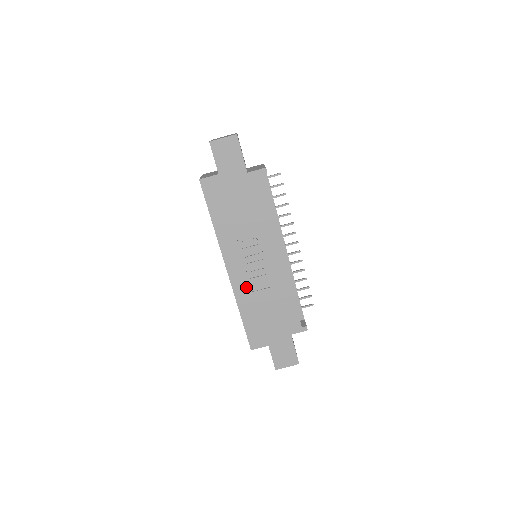
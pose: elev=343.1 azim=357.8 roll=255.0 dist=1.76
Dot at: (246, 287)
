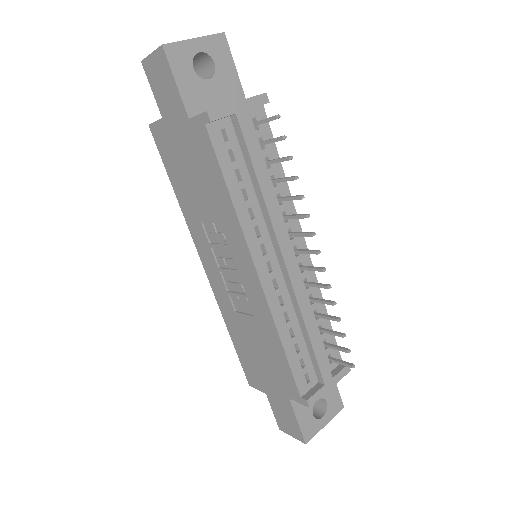
Dot at: (227, 301)
